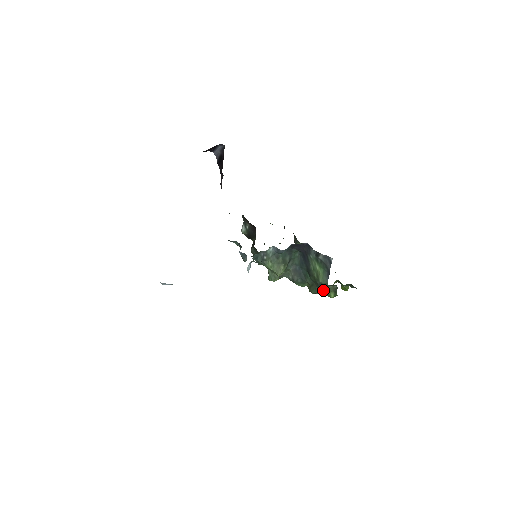
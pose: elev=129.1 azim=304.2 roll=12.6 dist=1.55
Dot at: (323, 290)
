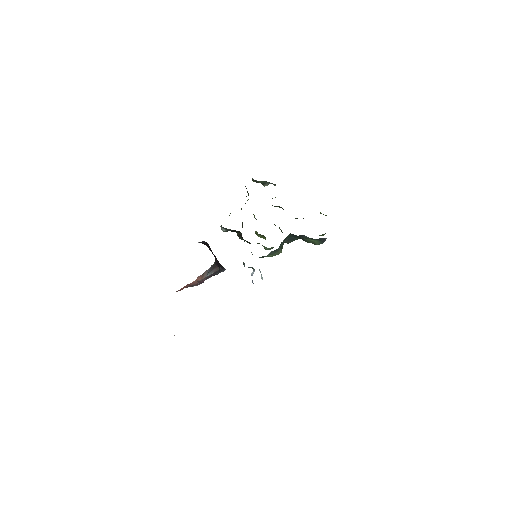
Dot at: occluded
